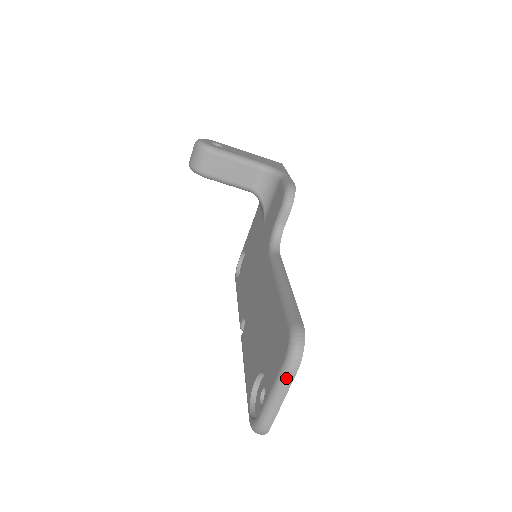
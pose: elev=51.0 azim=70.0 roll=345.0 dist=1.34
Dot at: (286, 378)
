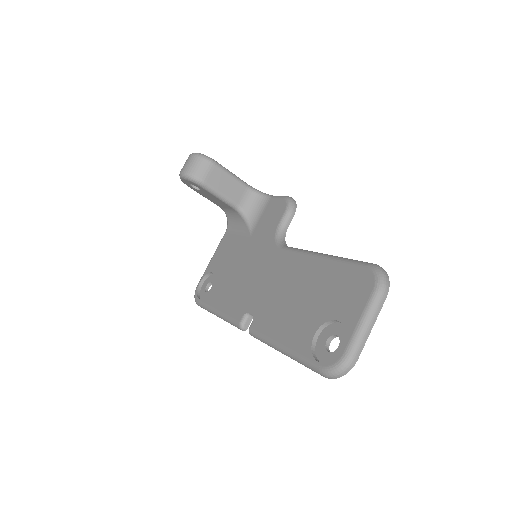
Dot at: (378, 304)
